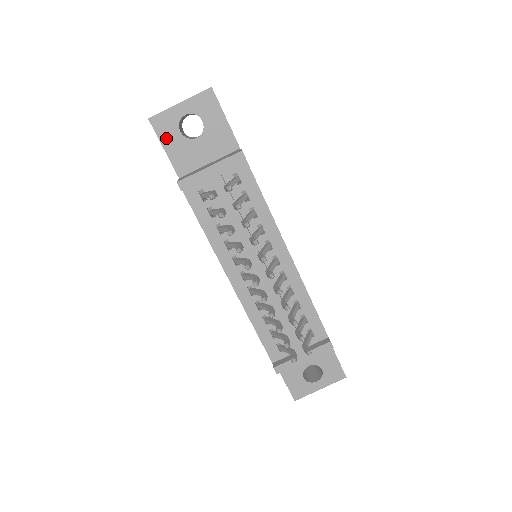
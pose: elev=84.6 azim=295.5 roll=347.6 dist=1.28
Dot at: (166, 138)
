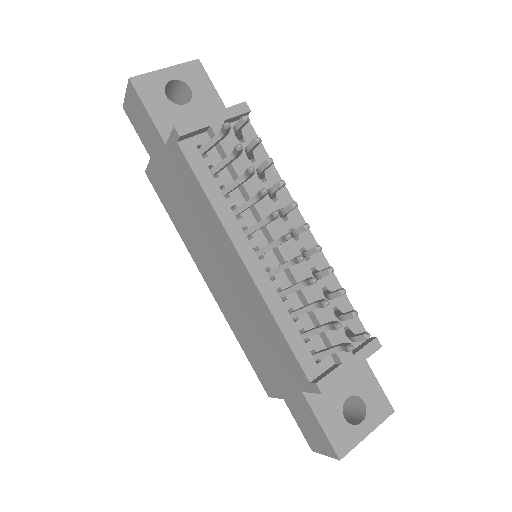
Dot at: (150, 100)
